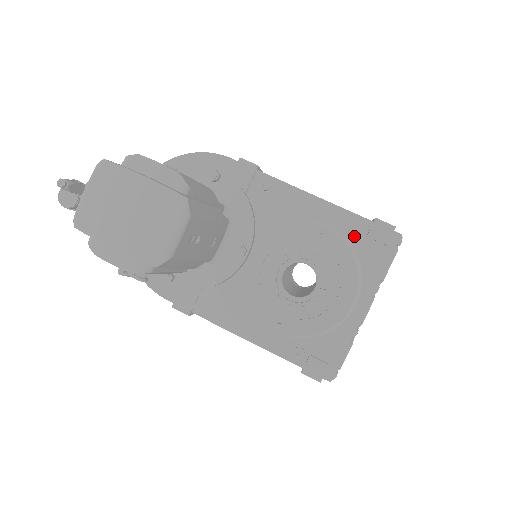
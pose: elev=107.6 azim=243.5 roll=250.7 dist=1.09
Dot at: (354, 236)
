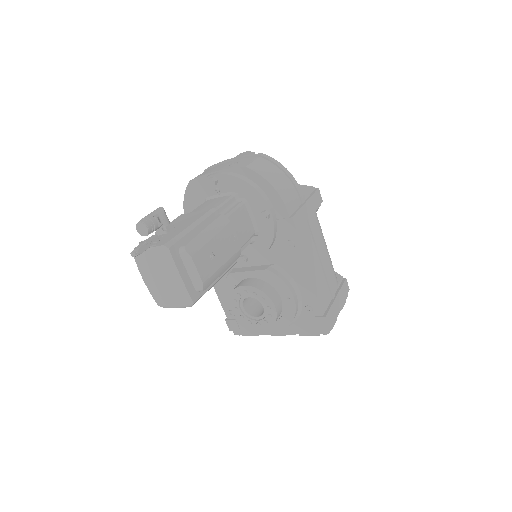
Dot at: (306, 311)
